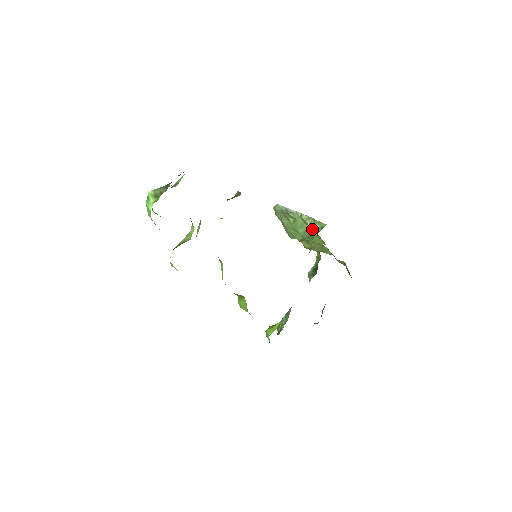
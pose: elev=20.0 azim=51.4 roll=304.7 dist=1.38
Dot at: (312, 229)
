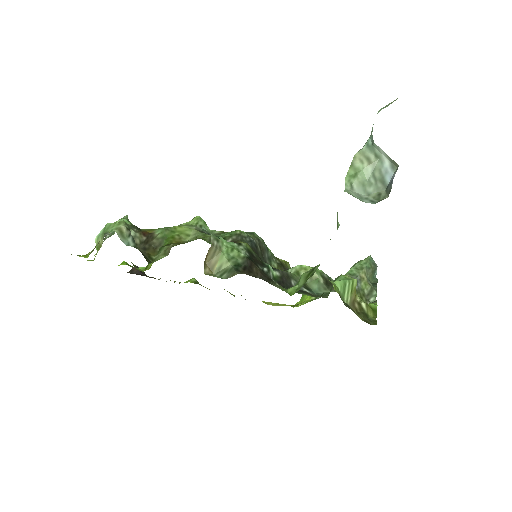
Dot at: occluded
